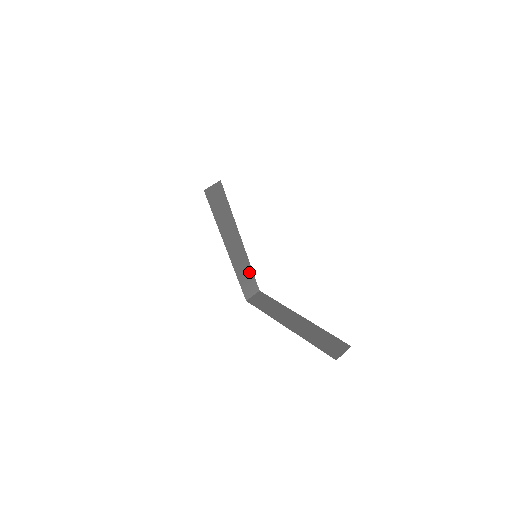
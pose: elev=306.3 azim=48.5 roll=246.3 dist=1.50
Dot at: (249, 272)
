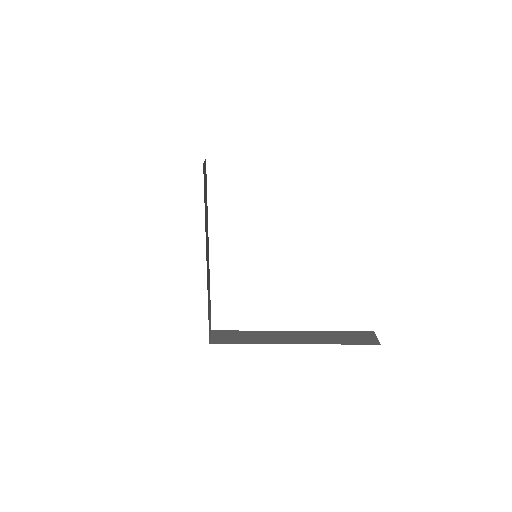
Dot at: (209, 300)
